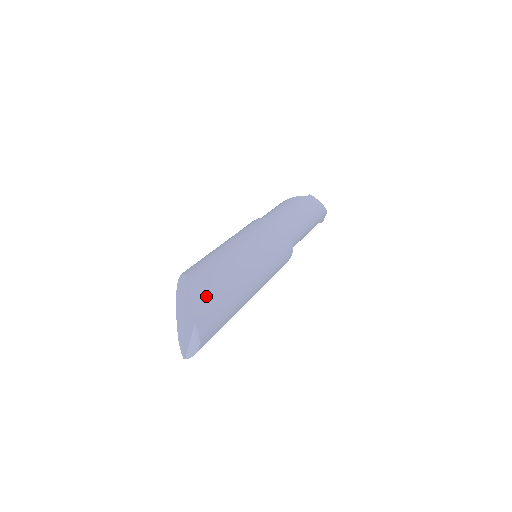
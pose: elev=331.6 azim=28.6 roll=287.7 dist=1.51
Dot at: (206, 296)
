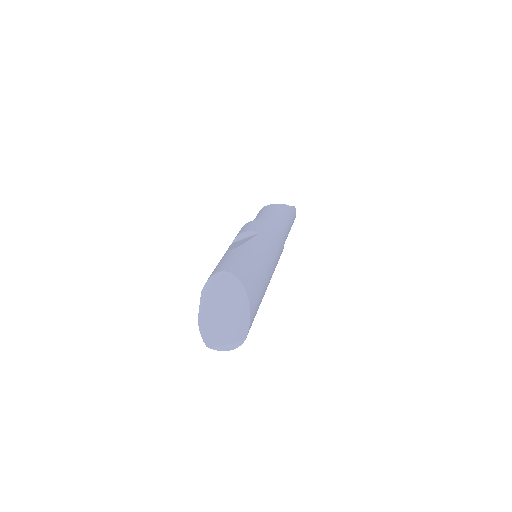
Dot at: (255, 312)
